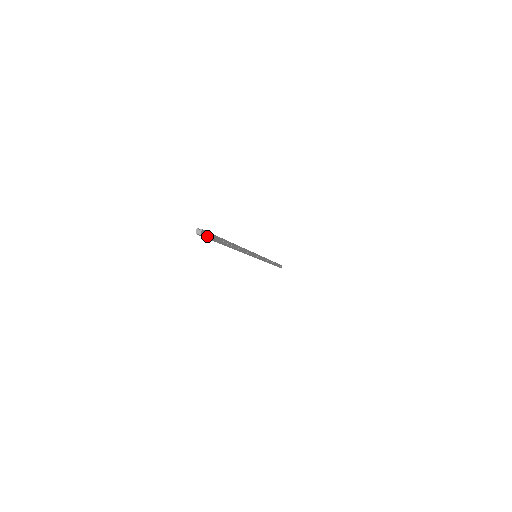
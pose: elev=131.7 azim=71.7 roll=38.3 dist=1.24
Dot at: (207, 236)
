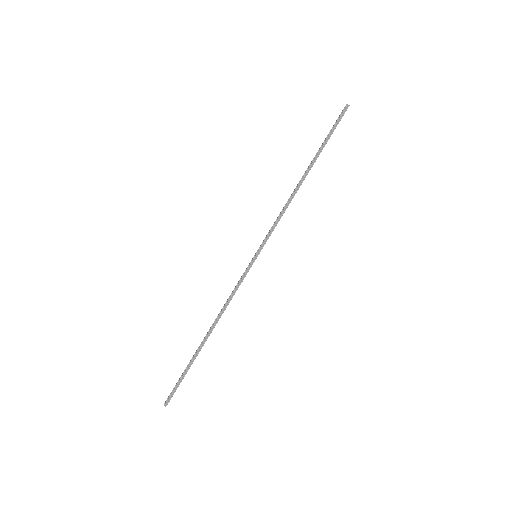
Dot at: occluded
